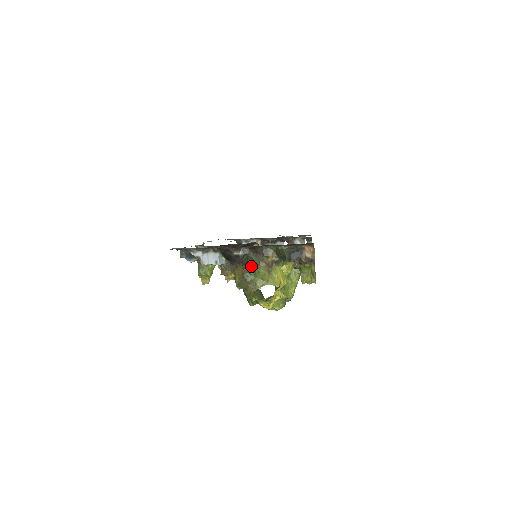
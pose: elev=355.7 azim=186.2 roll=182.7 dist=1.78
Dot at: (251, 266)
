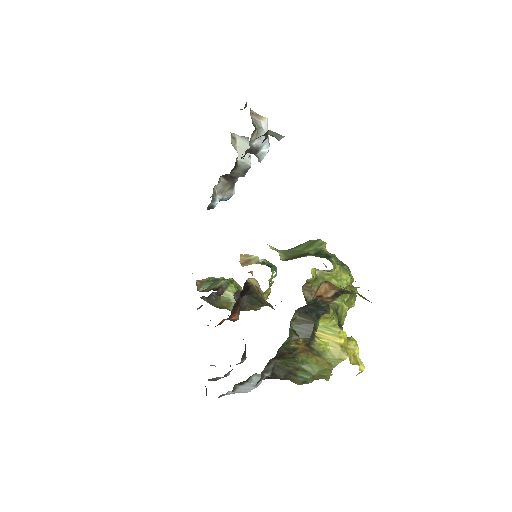
Dot at: (293, 371)
